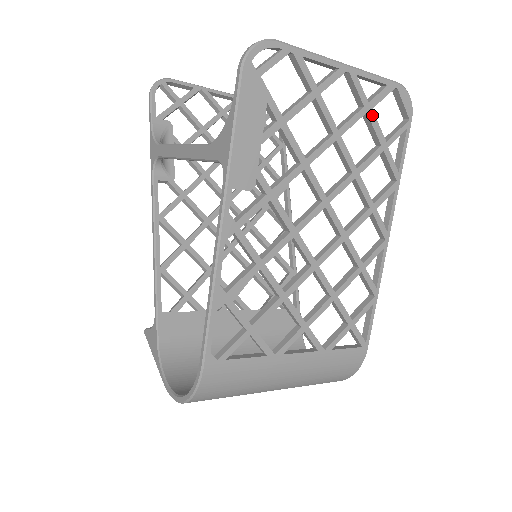
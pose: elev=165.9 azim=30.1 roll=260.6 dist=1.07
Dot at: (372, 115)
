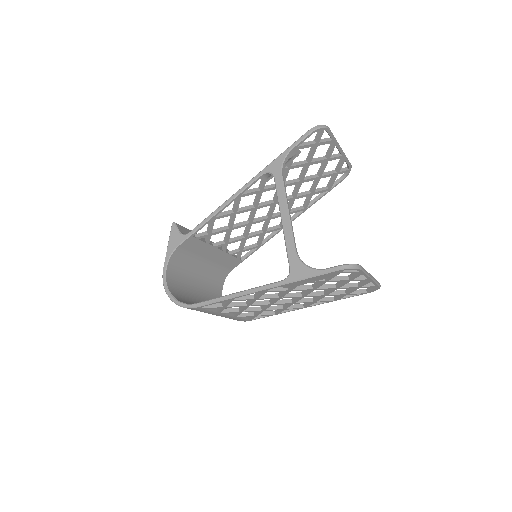
Dot at: occluded
